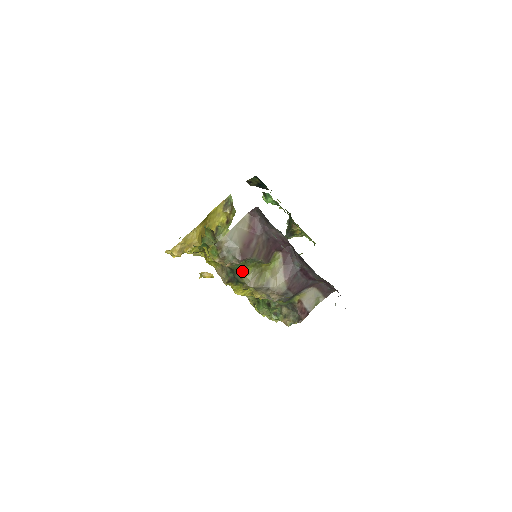
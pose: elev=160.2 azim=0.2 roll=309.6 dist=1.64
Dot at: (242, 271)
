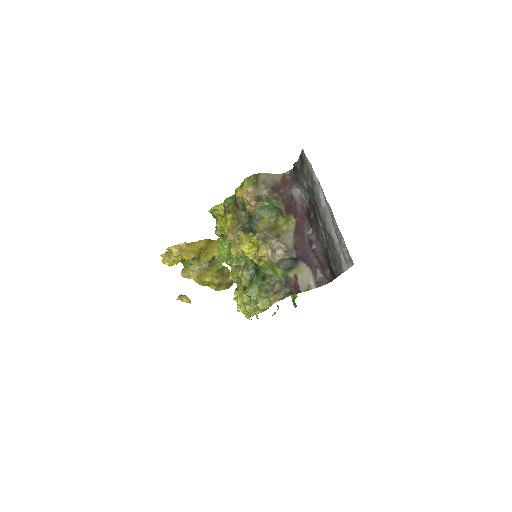
Dot at: (260, 218)
